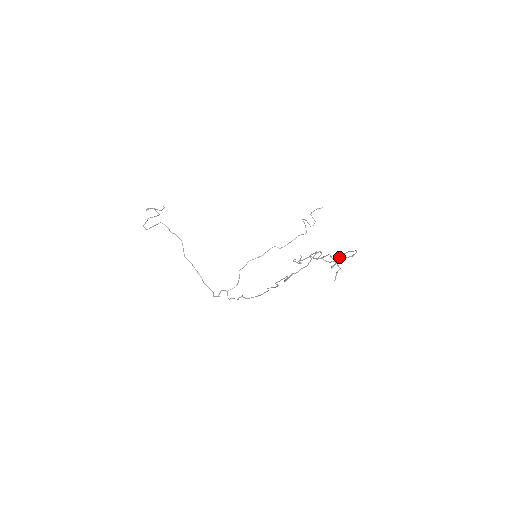
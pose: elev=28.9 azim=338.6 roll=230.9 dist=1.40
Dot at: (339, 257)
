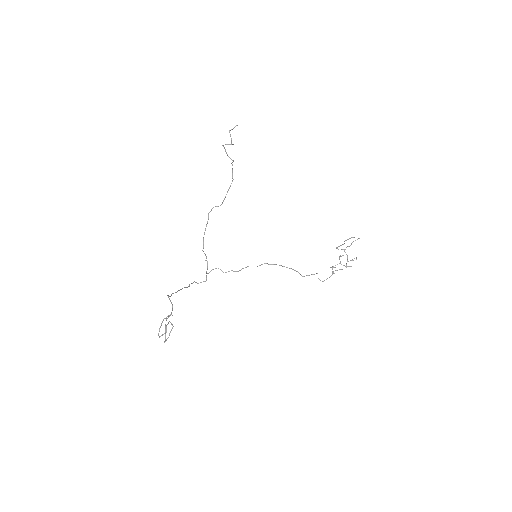
Dot at: occluded
